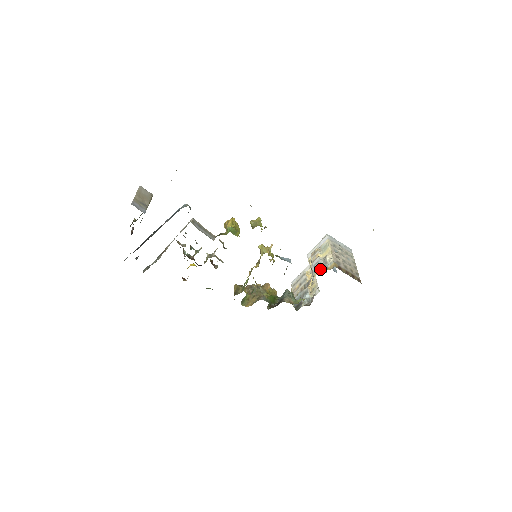
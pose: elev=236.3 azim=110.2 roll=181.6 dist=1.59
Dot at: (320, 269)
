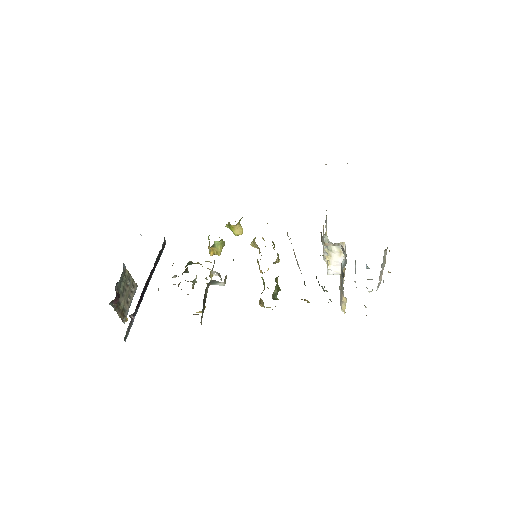
Dot at: occluded
